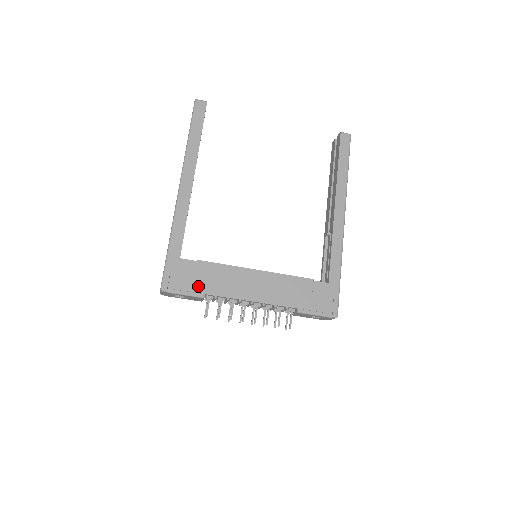
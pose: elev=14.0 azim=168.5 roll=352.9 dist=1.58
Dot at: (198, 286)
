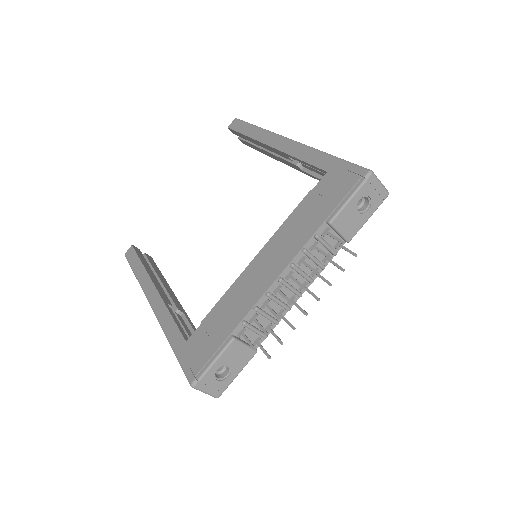
Dot at: (219, 338)
